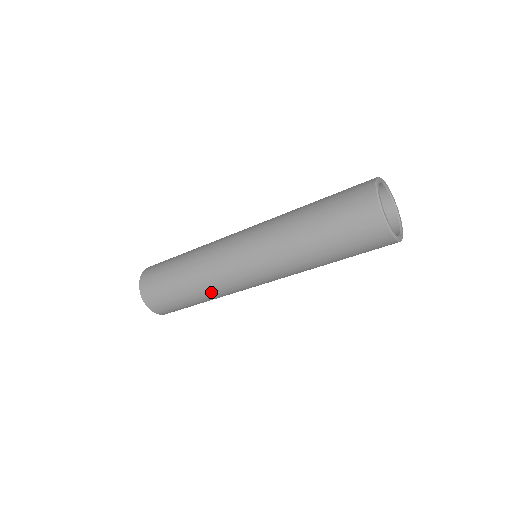
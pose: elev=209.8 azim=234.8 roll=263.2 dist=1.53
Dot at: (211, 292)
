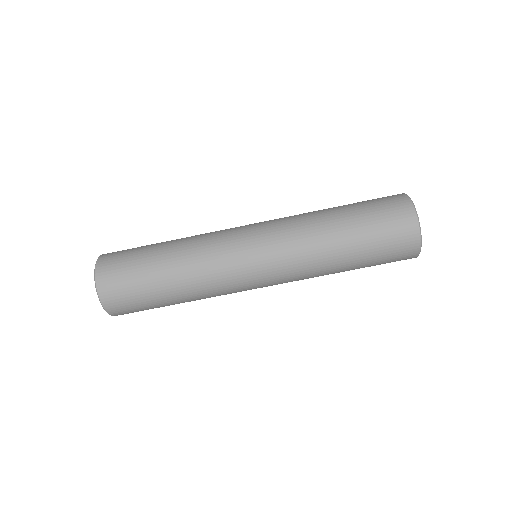
Dot at: (191, 244)
